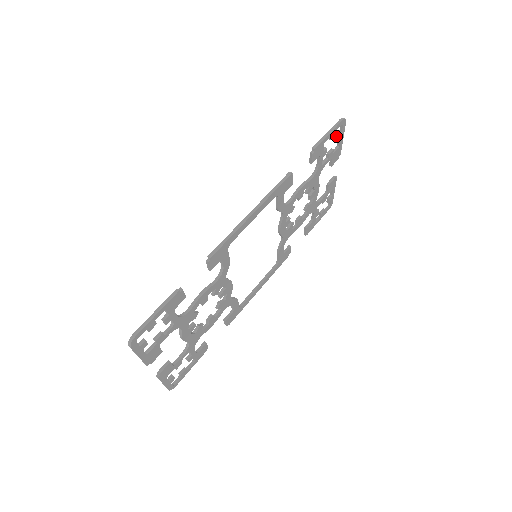
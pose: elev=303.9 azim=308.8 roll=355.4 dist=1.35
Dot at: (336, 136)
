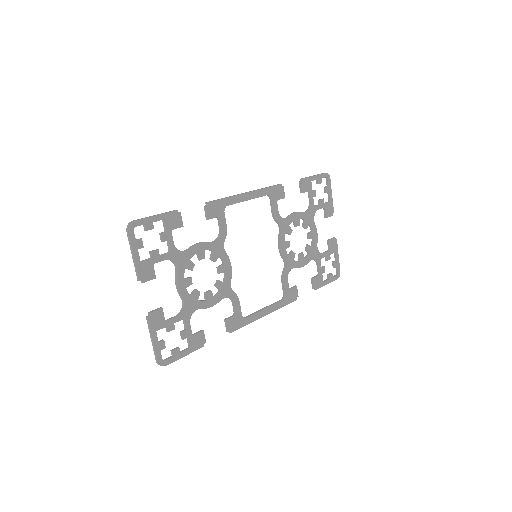
Dot at: (324, 188)
